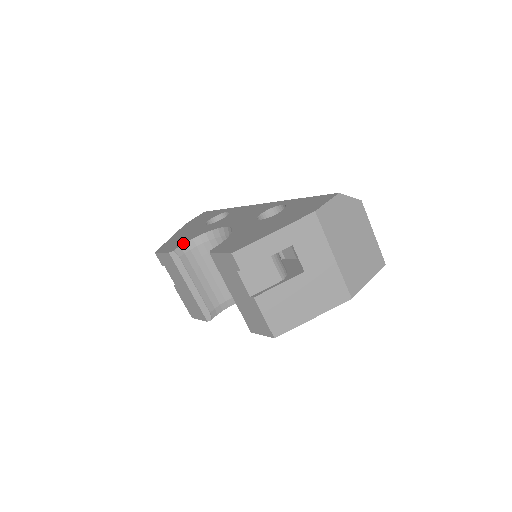
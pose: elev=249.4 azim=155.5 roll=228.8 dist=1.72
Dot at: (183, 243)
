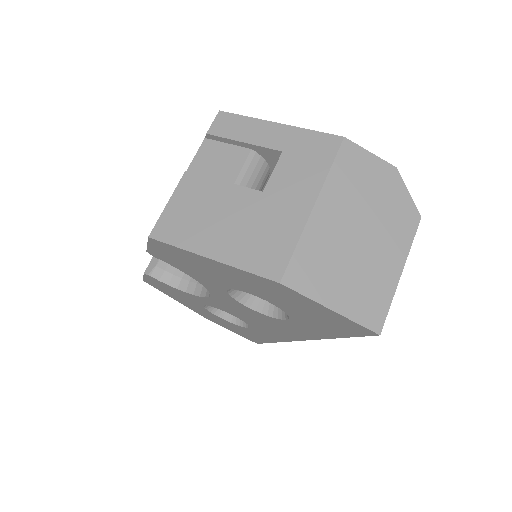
Dot at: occluded
